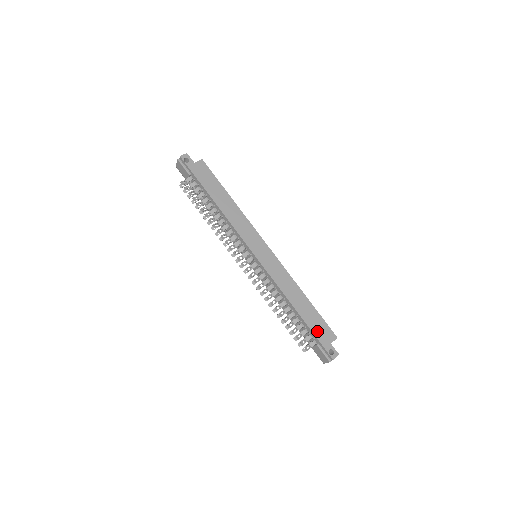
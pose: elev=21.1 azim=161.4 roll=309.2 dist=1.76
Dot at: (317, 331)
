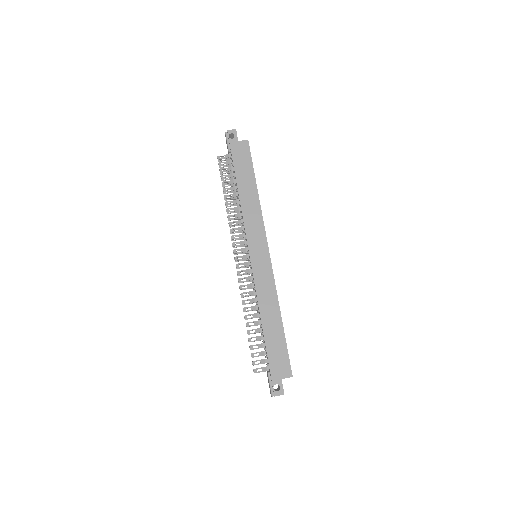
Dot at: (273, 359)
